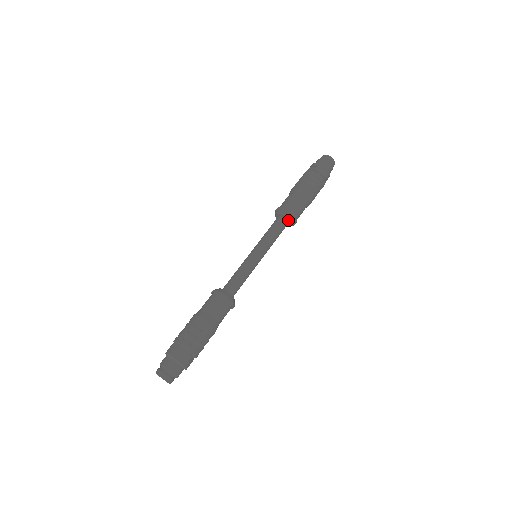
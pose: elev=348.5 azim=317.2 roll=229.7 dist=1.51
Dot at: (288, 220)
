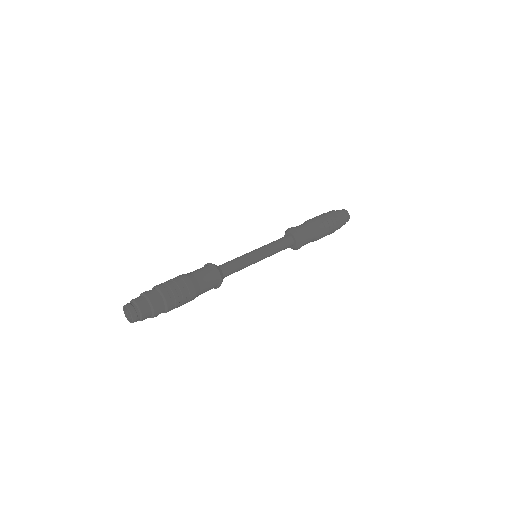
Dot at: (294, 237)
